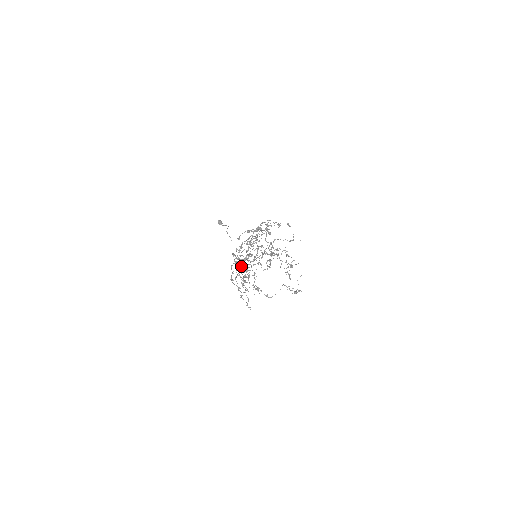
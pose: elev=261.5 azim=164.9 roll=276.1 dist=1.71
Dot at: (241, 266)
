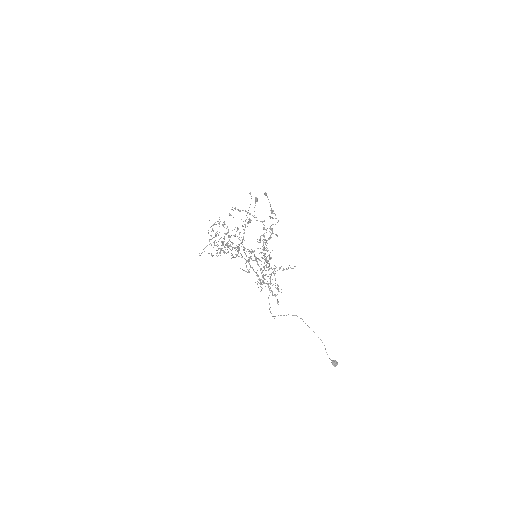
Dot at: occluded
